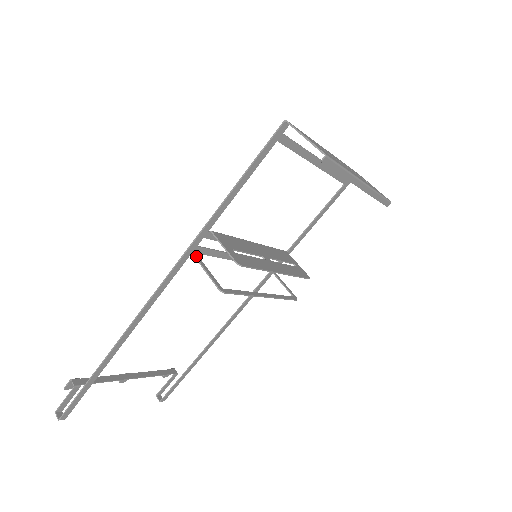
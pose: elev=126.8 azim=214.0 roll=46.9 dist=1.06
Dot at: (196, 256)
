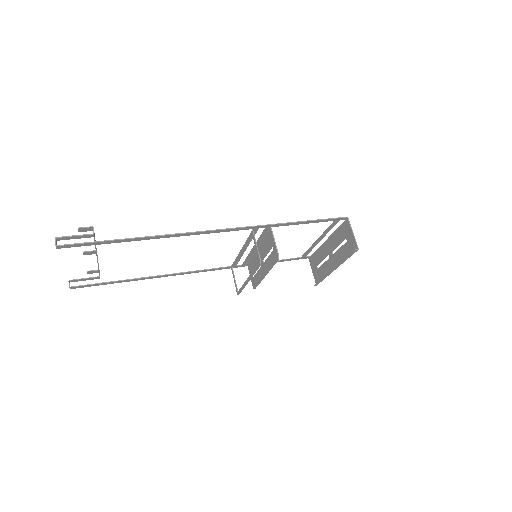
Dot at: occluded
